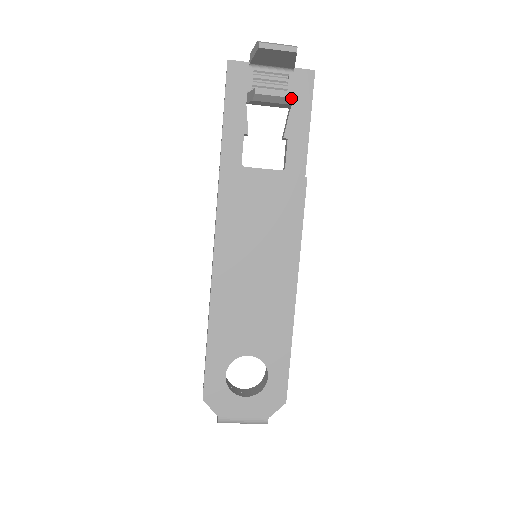
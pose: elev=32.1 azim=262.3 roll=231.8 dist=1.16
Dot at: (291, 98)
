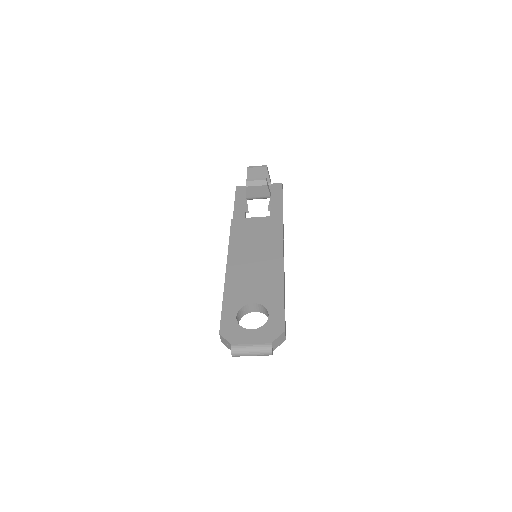
Dot at: (265, 180)
